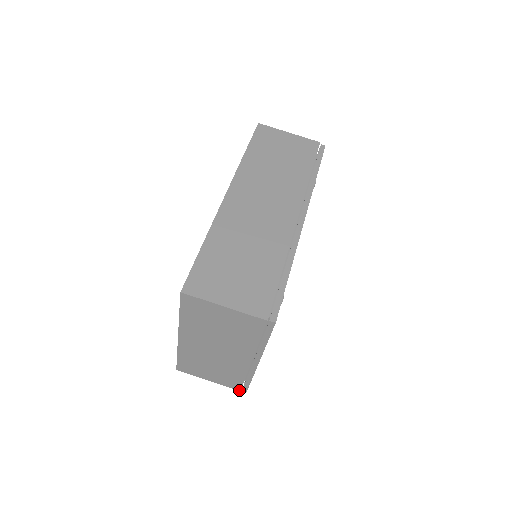
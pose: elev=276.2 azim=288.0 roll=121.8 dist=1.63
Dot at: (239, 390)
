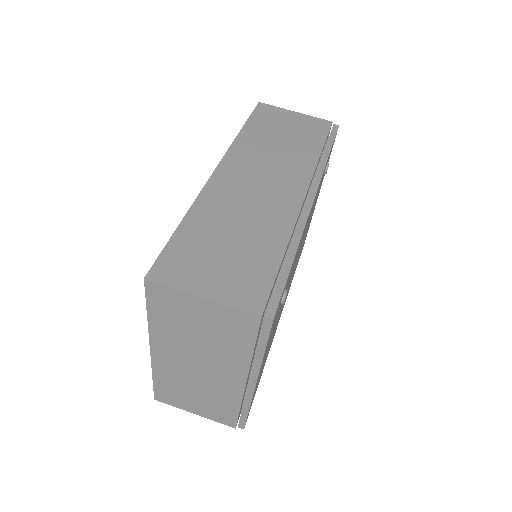
Dot at: (234, 427)
